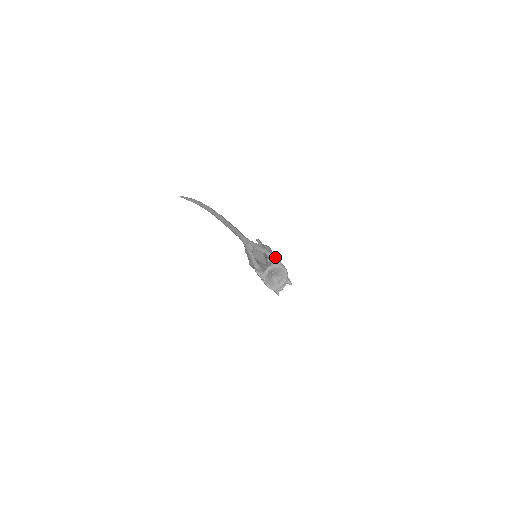
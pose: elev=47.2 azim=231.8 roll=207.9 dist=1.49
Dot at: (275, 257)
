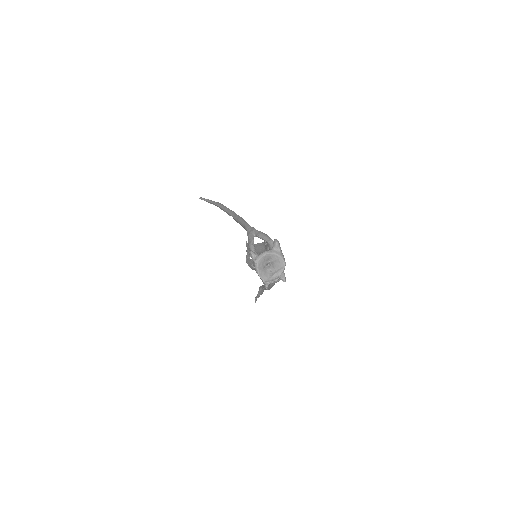
Dot at: (277, 242)
